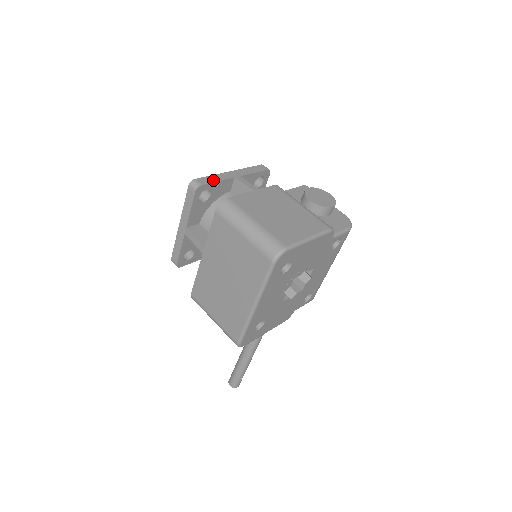
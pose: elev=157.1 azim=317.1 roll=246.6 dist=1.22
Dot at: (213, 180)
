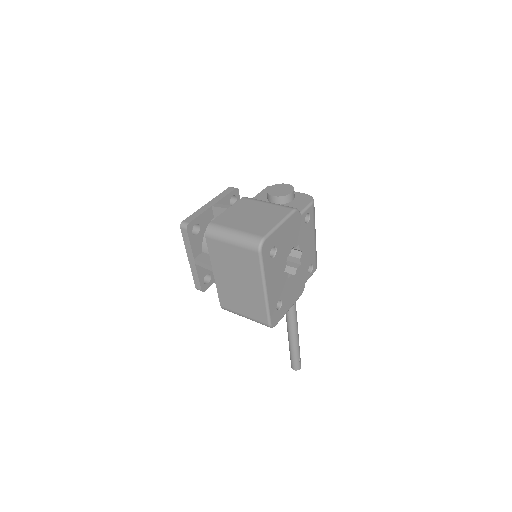
Dot at: (196, 216)
